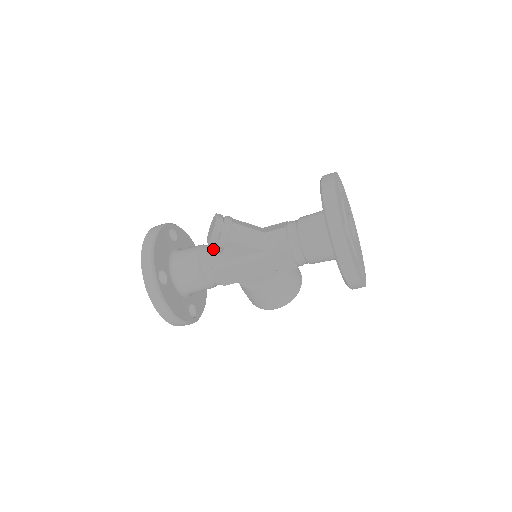
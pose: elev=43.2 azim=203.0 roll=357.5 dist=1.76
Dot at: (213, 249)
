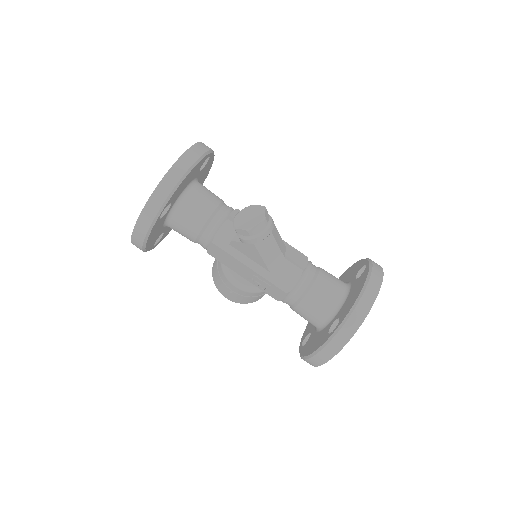
Dot at: (230, 224)
